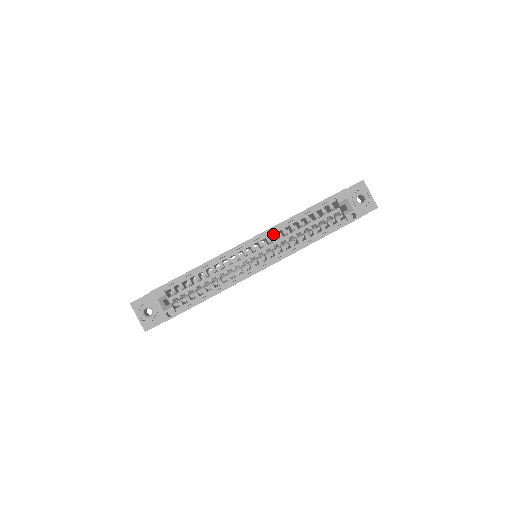
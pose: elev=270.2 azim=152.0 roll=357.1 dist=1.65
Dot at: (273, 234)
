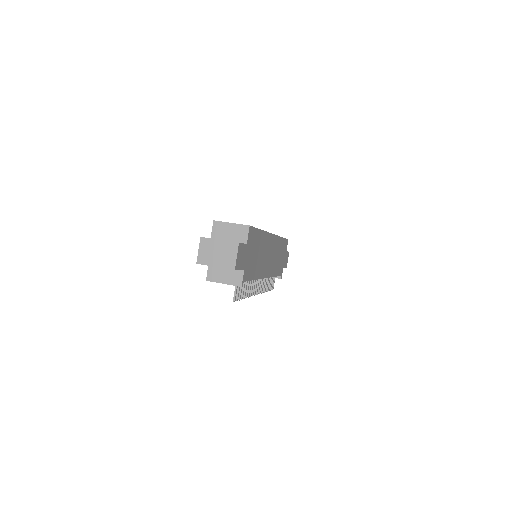
Dot at: occluded
